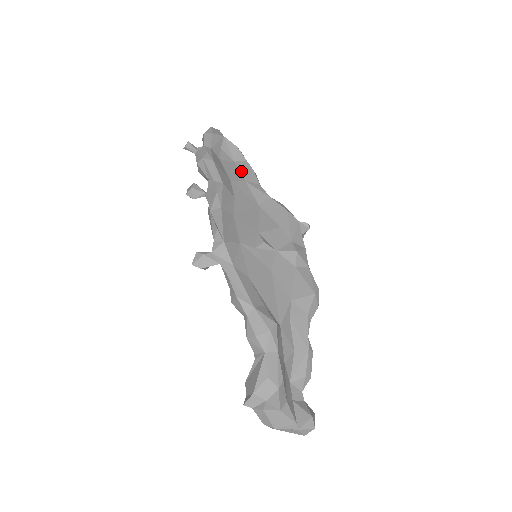
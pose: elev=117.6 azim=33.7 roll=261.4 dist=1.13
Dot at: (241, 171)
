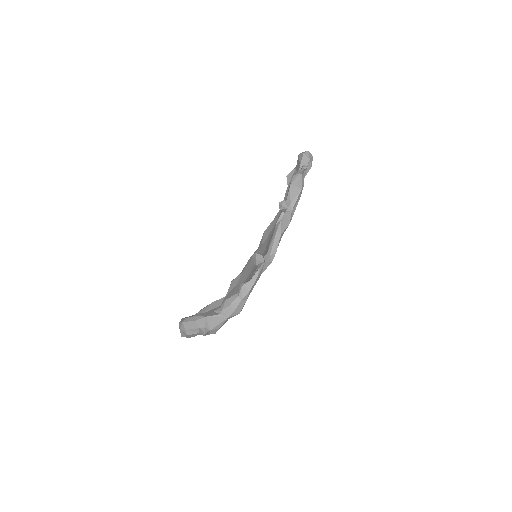
Dot at: occluded
